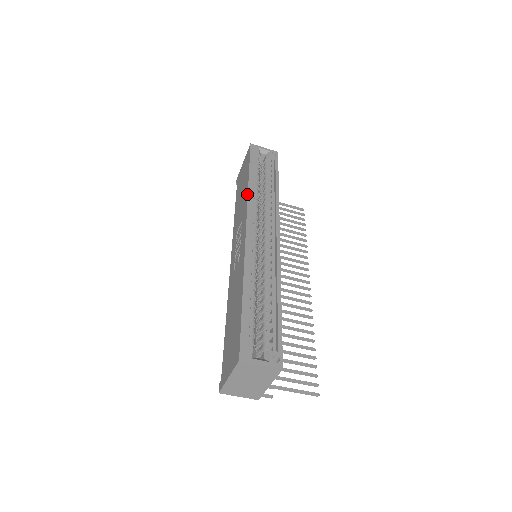
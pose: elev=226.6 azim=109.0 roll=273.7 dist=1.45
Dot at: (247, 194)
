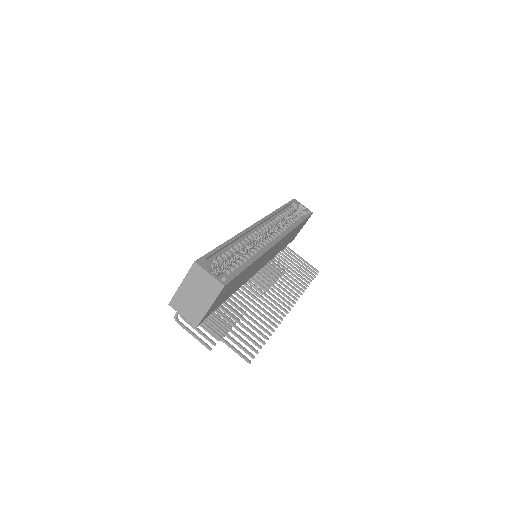
Dot at: (271, 213)
